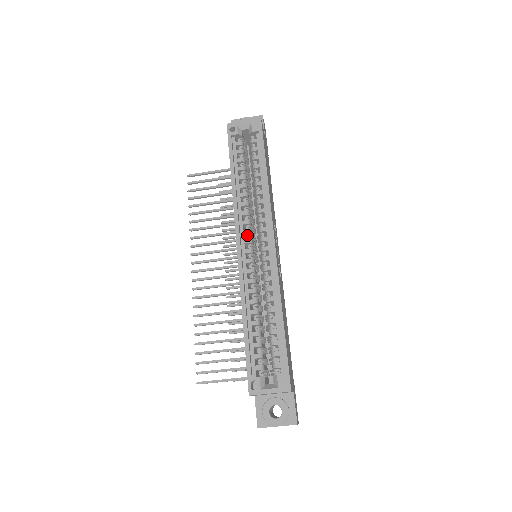
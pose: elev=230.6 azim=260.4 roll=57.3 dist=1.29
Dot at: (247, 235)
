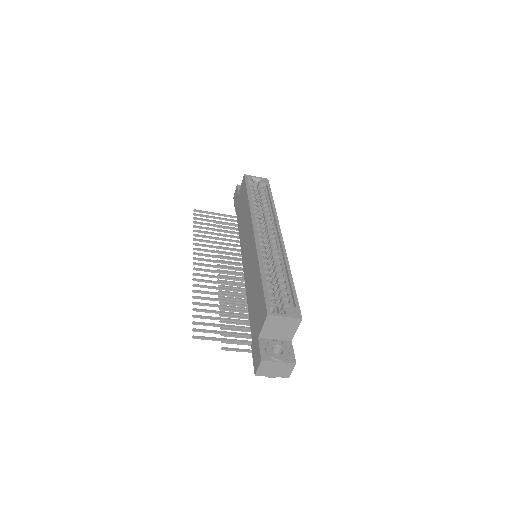
Dot at: (259, 230)
